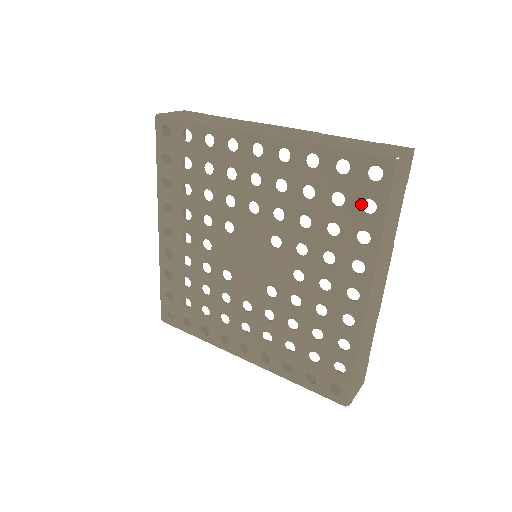
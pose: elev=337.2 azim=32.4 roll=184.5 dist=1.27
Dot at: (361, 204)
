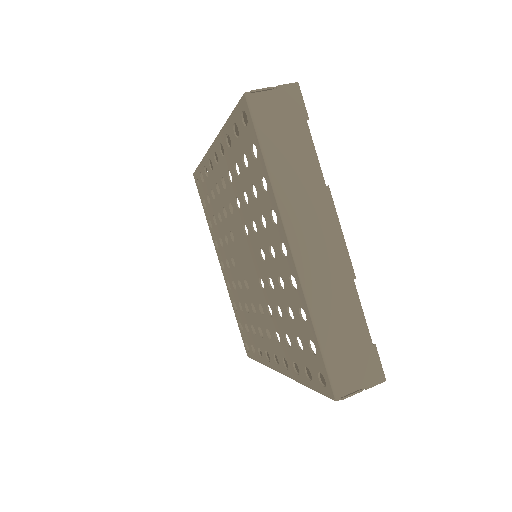
Dot at: (306, 366)
